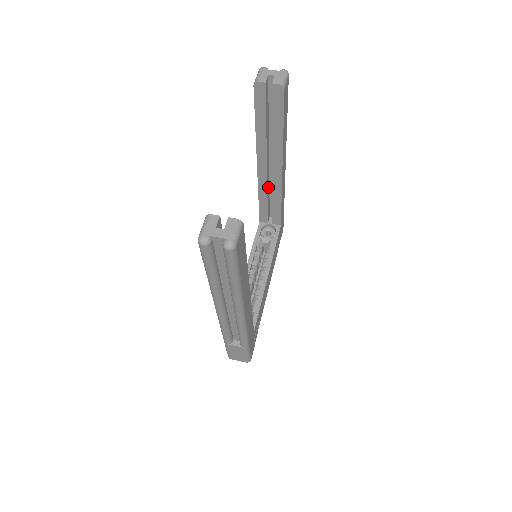
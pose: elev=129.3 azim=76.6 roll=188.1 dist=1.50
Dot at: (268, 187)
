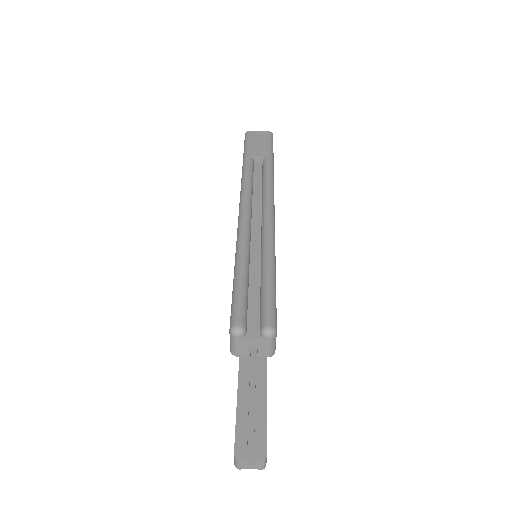
Dot at: occluded
